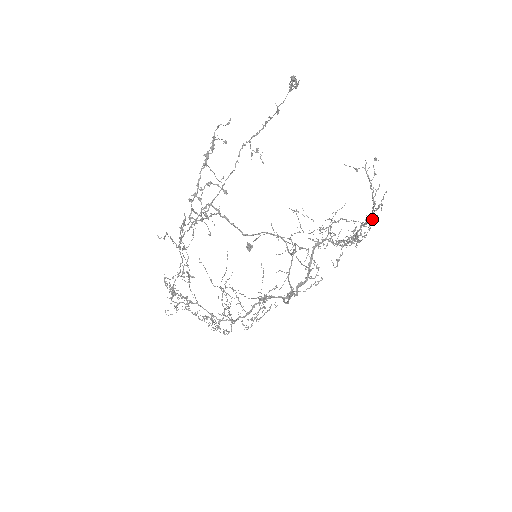
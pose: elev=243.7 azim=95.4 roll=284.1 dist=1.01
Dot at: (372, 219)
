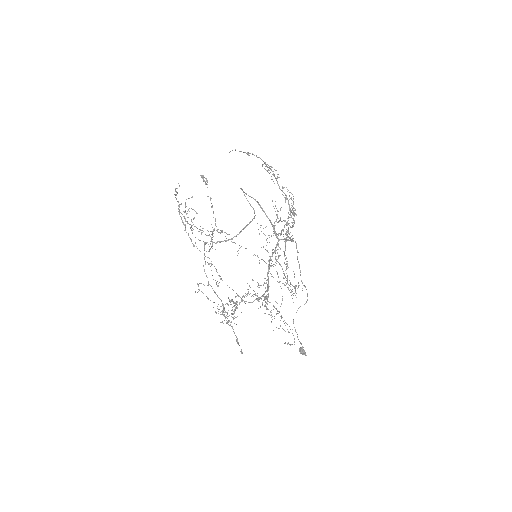
Dot at: (270, 168)
